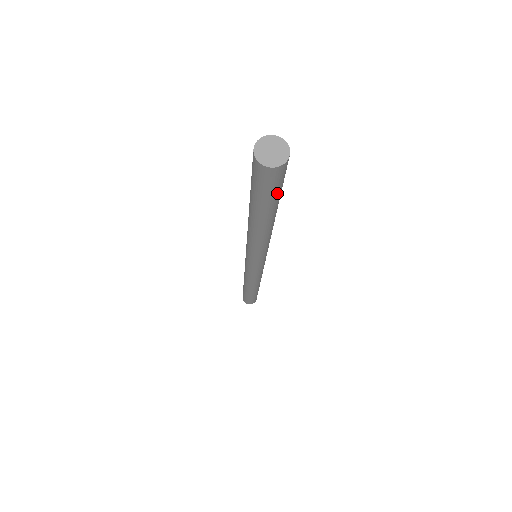
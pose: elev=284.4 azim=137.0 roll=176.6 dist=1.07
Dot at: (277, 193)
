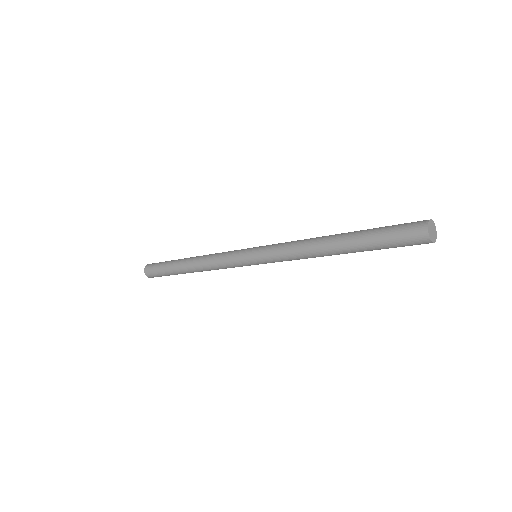
Dot at: (393, 247)
